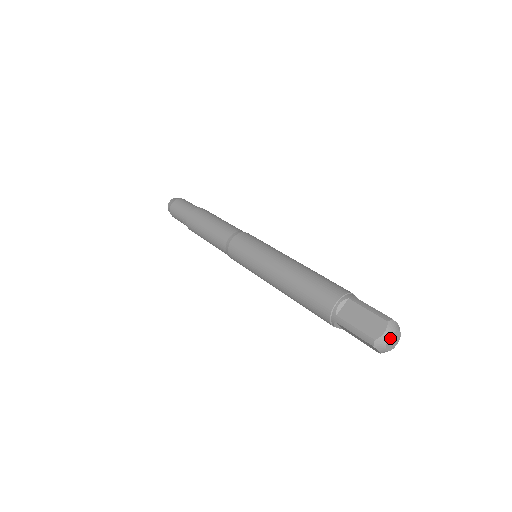
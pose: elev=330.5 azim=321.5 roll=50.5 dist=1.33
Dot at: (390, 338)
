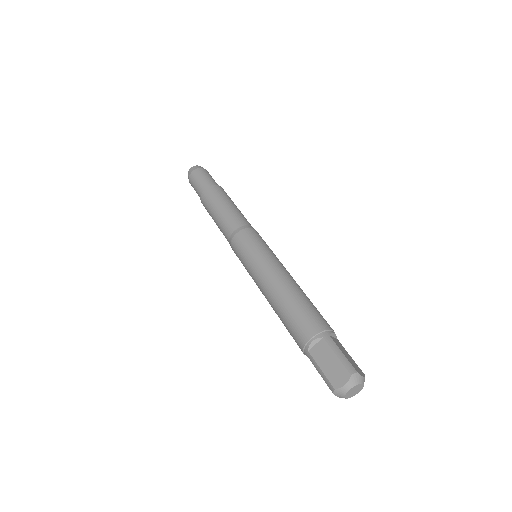
Dot at: (350, 390)
